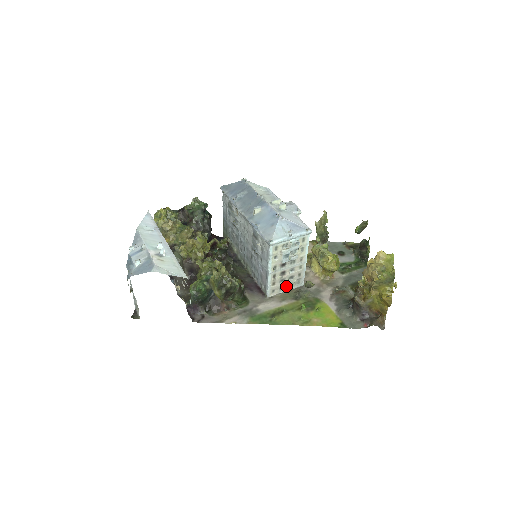
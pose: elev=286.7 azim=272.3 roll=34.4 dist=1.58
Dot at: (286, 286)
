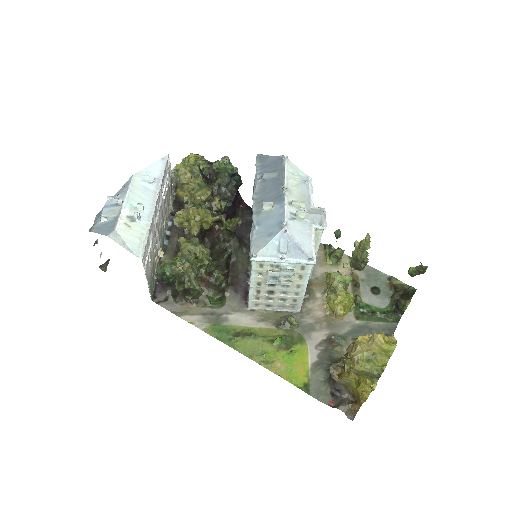
Dot at: (275, 305)
